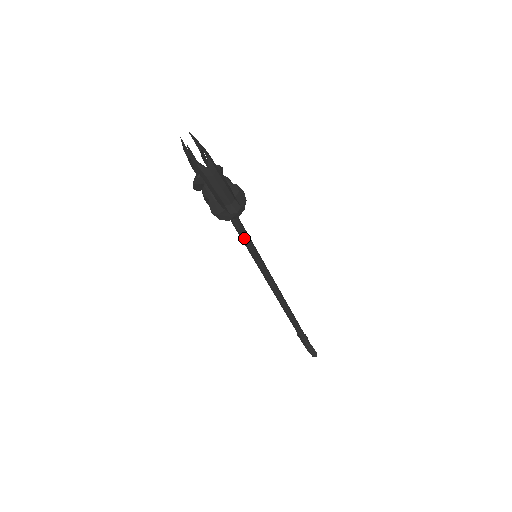
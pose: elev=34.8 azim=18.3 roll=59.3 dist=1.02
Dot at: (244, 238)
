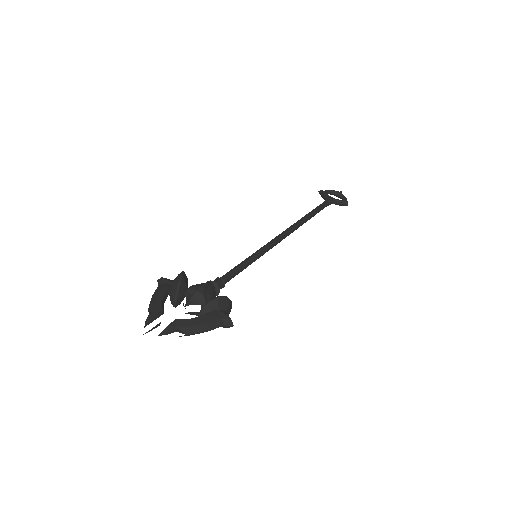
Dot at: occluded
